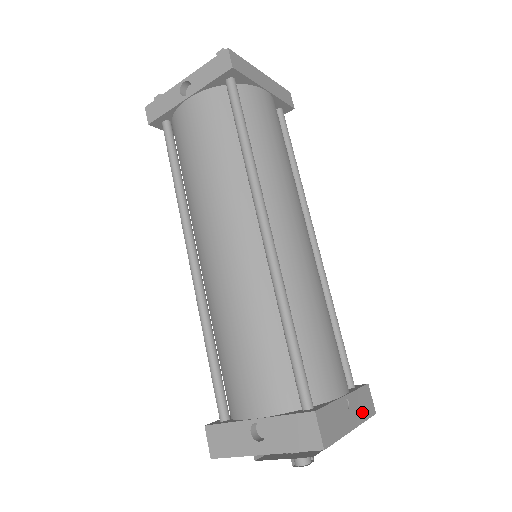
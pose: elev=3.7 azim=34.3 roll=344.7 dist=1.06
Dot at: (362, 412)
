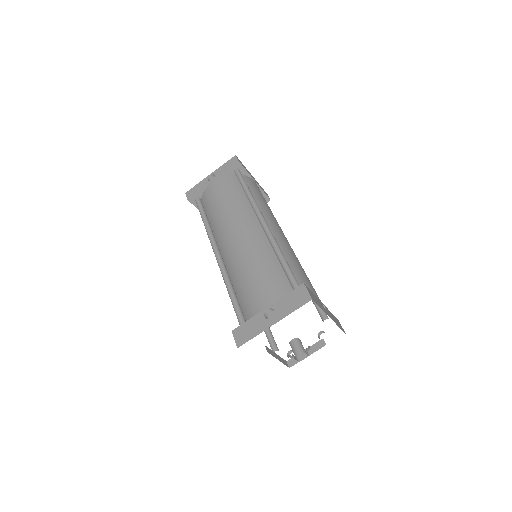
Dot at: (336, 322)
